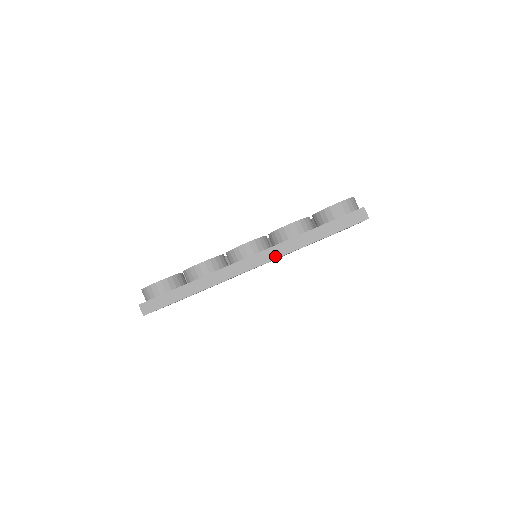
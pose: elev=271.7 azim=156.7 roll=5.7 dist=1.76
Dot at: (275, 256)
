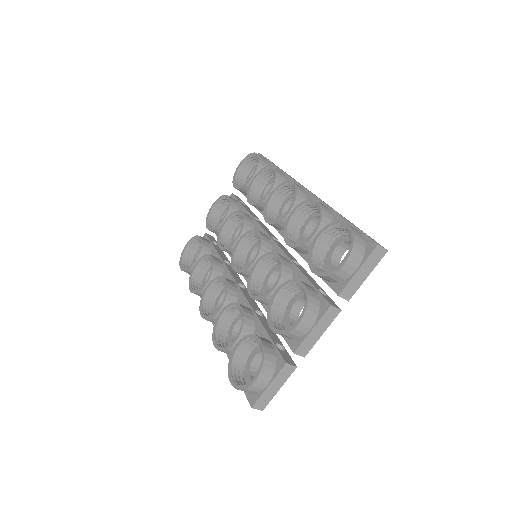
Dot at: occluded
